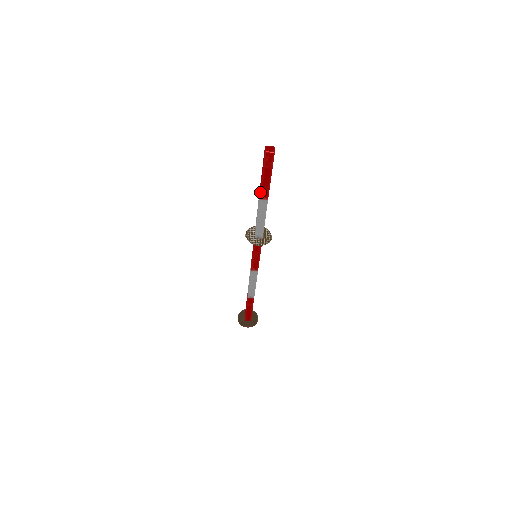
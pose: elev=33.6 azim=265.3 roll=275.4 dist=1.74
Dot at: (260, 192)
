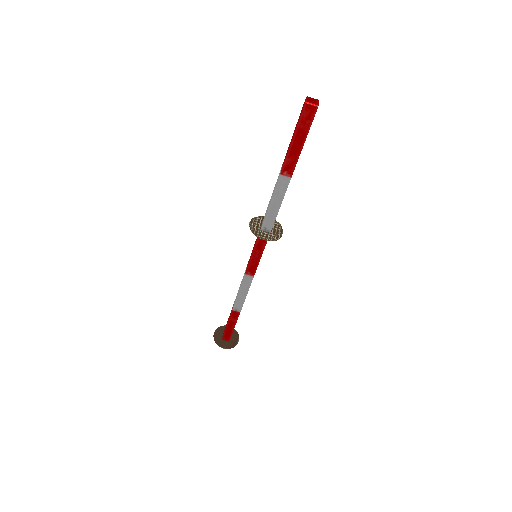
Dot at: (283, 163)
